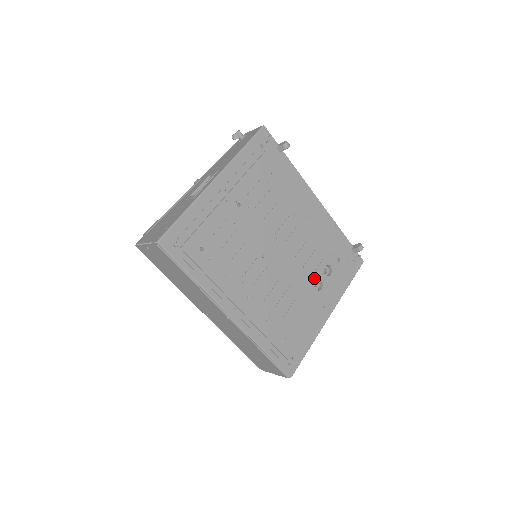
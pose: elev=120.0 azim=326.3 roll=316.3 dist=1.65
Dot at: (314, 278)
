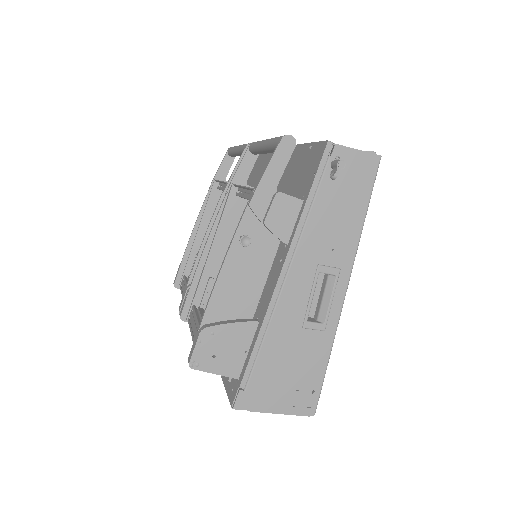
Dot at: occluded
